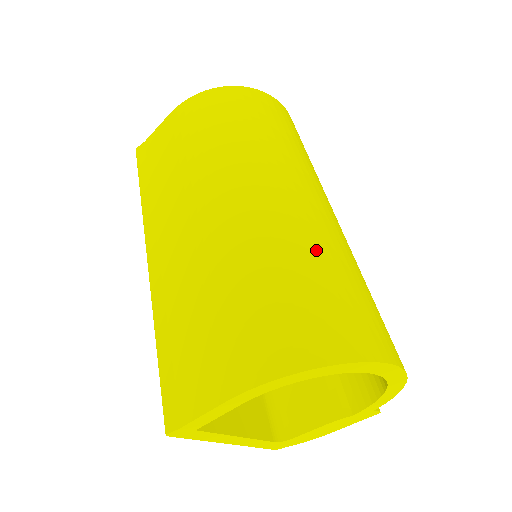
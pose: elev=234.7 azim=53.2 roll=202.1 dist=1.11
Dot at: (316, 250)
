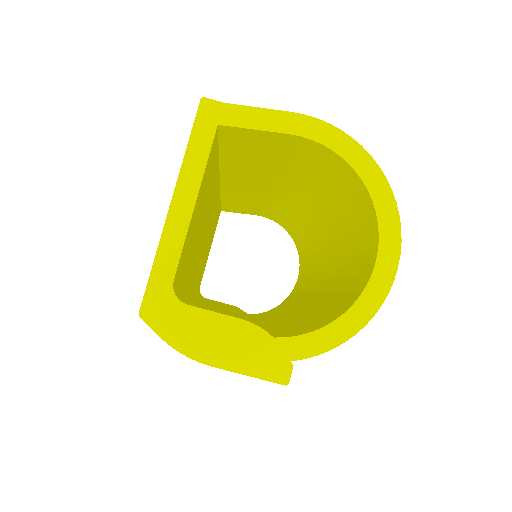
Dot at: occluded
